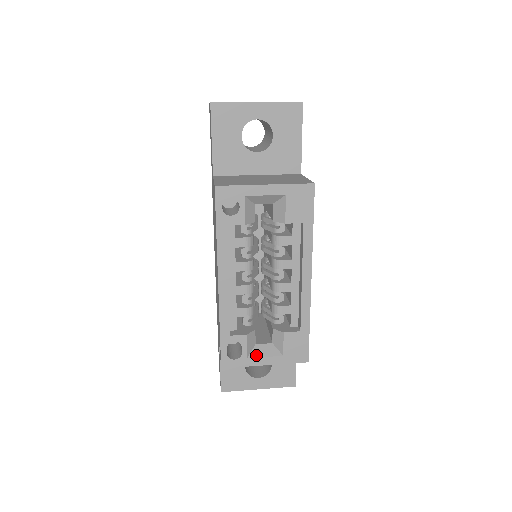
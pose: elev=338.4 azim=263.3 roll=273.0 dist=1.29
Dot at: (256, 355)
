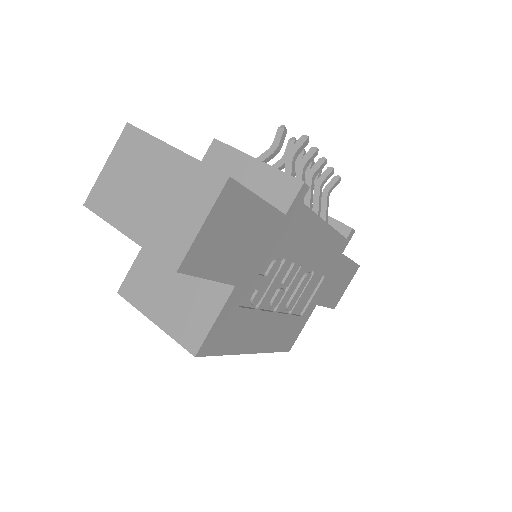
Dot at: occluded
